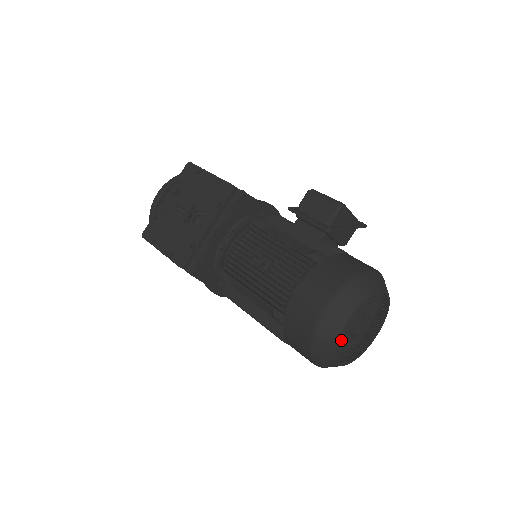
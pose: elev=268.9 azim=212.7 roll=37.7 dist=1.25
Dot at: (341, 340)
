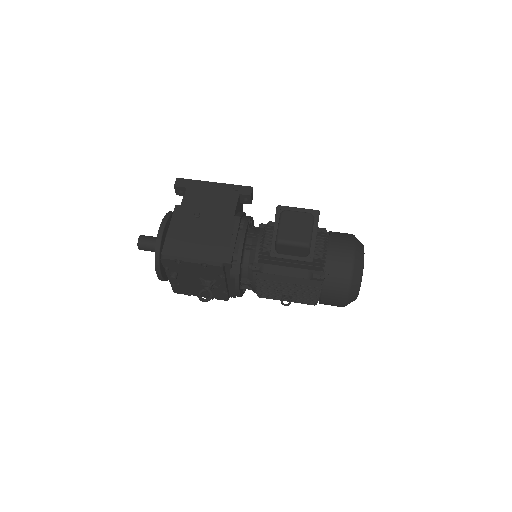
Dot at: occluded
